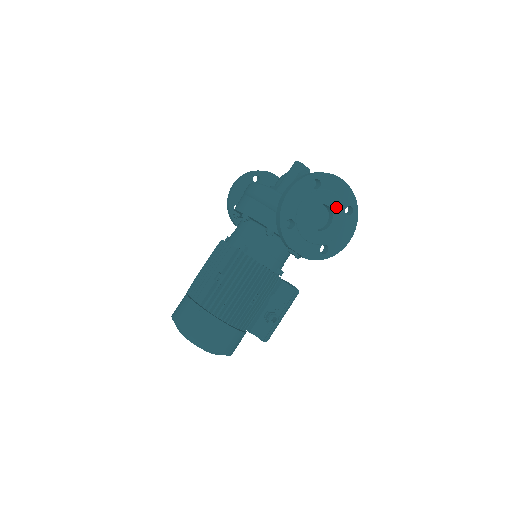
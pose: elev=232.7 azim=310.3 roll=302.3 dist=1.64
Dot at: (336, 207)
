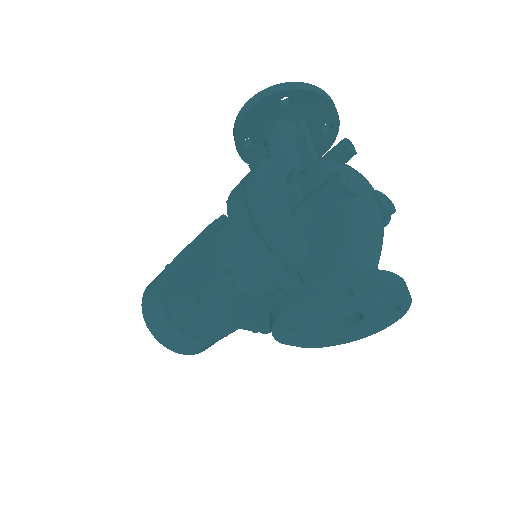
Dot at: (372, 311)
